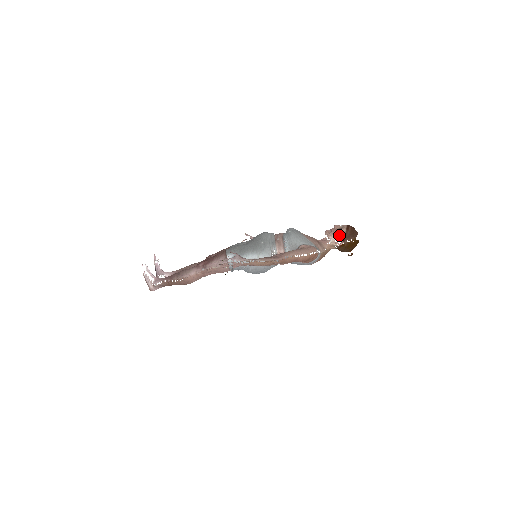
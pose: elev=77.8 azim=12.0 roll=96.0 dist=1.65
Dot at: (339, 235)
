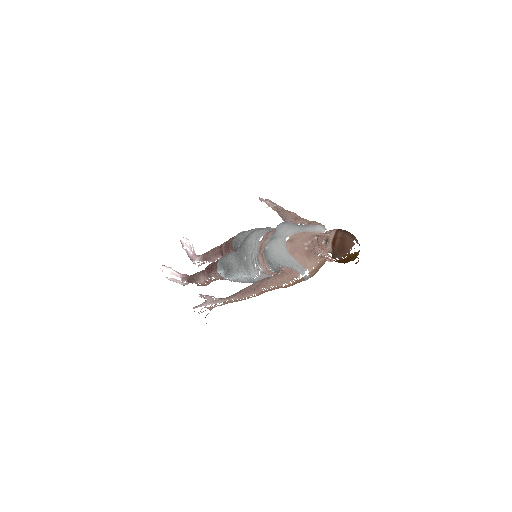
Dot at: (325, 251)
